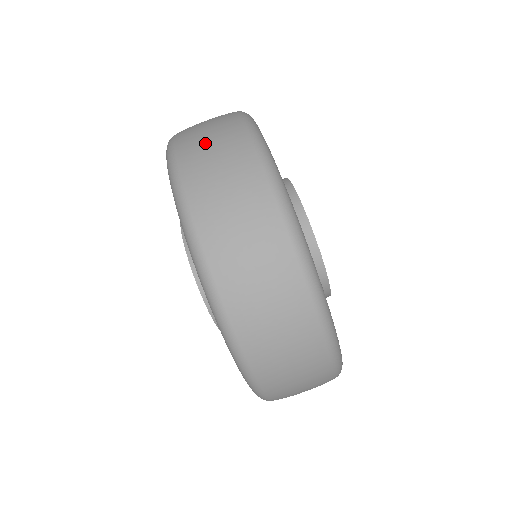
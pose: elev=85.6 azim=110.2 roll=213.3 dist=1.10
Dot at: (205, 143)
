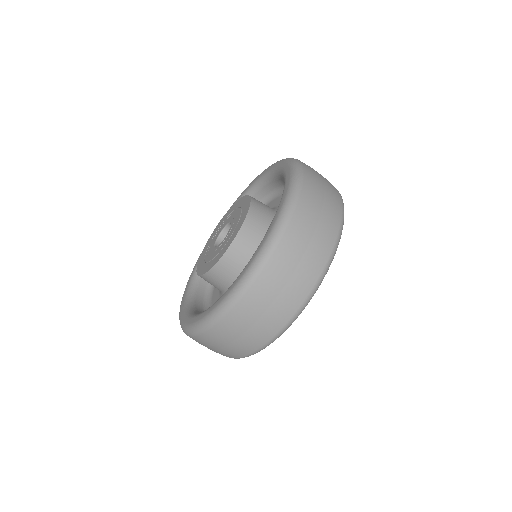
Dot at: (322, 192)
